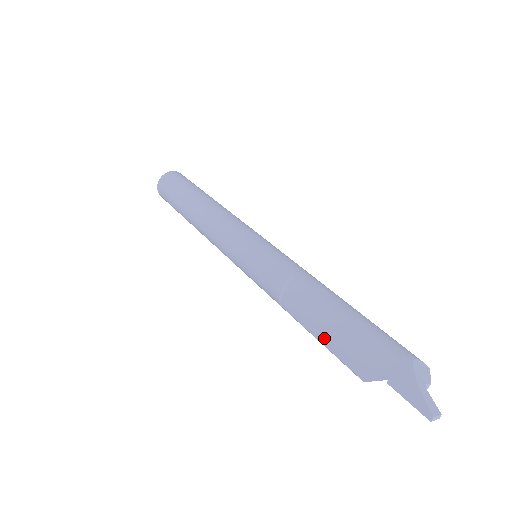
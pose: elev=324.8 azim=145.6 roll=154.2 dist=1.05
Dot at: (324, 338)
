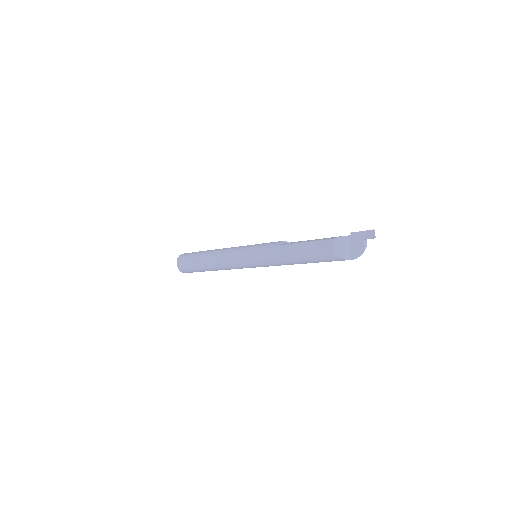
Dot at: (311, 240)
